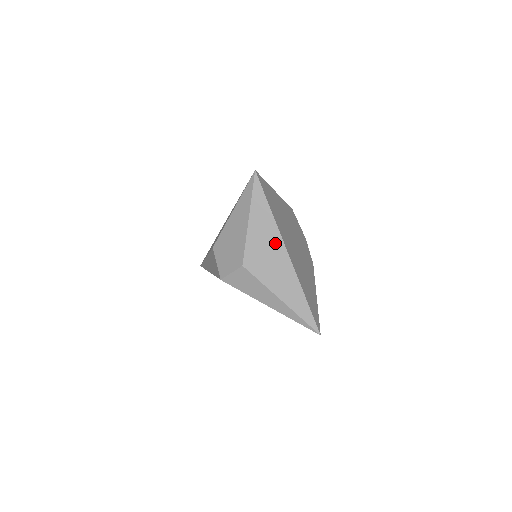
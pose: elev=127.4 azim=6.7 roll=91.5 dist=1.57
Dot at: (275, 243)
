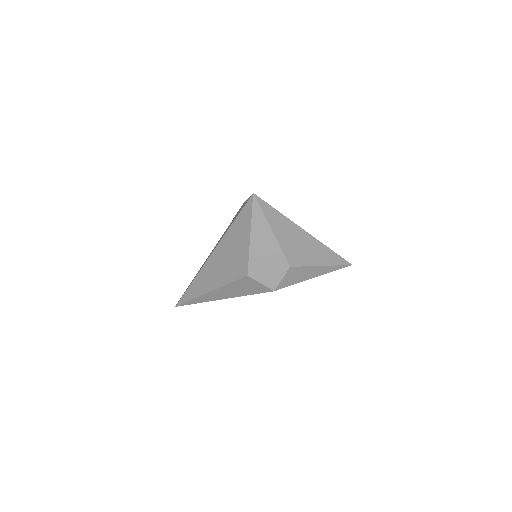
Dot at: (297, 233)
